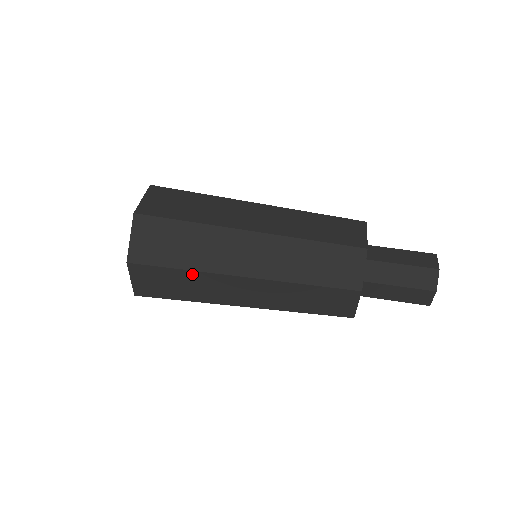
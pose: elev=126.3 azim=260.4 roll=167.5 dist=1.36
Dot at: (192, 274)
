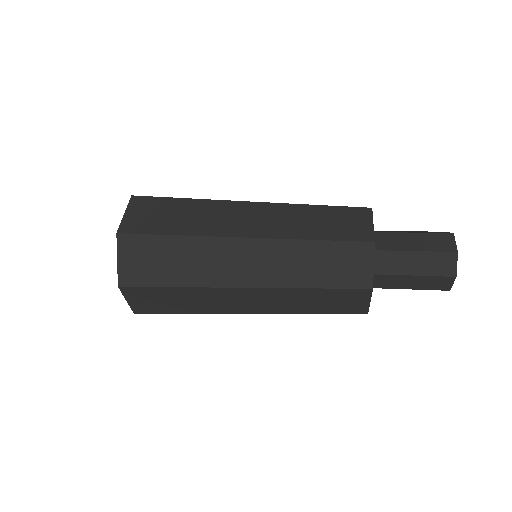
Dot at: (188, 290)
